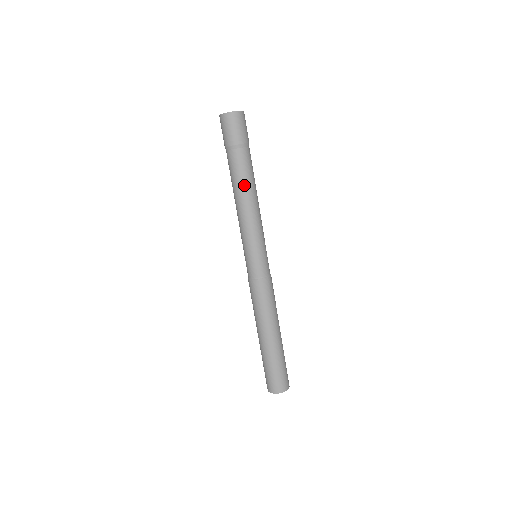
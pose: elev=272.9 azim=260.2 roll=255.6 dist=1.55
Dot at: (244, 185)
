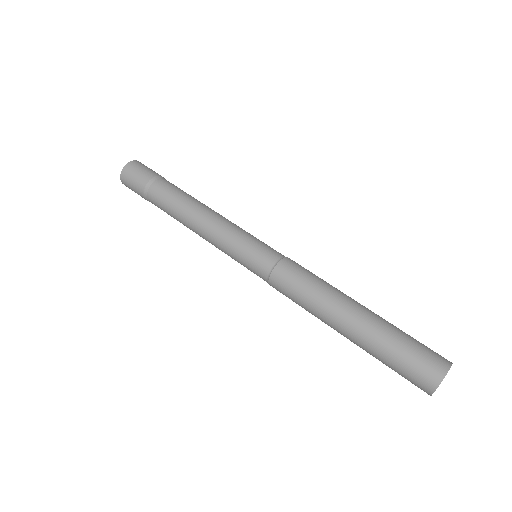
Dot at: (187, 199)
